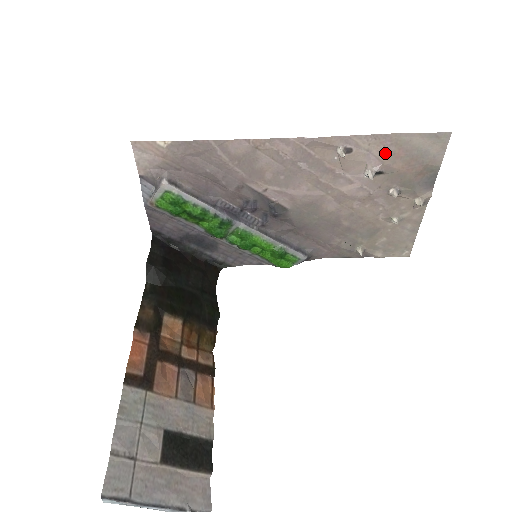
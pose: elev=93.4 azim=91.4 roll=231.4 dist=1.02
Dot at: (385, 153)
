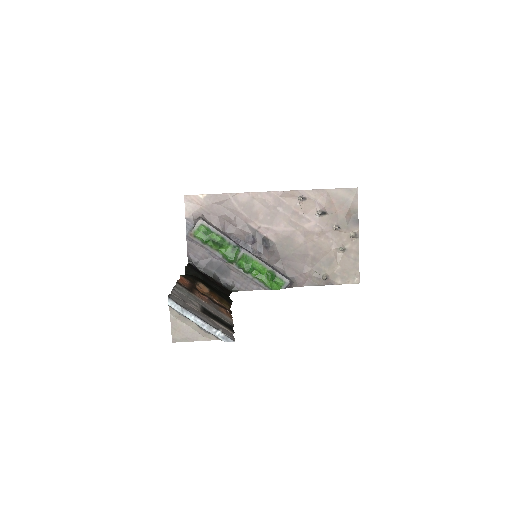
Dot at: (325, 201)
